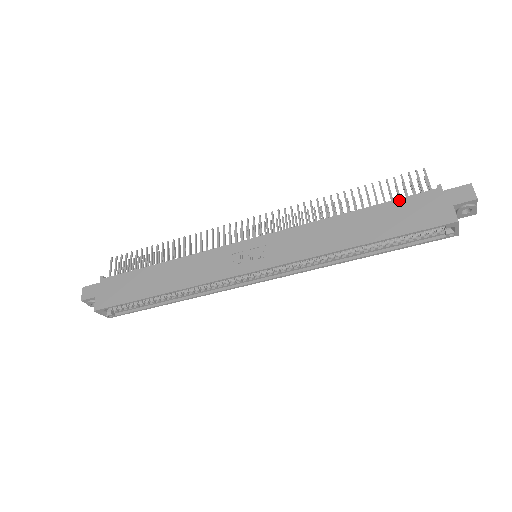
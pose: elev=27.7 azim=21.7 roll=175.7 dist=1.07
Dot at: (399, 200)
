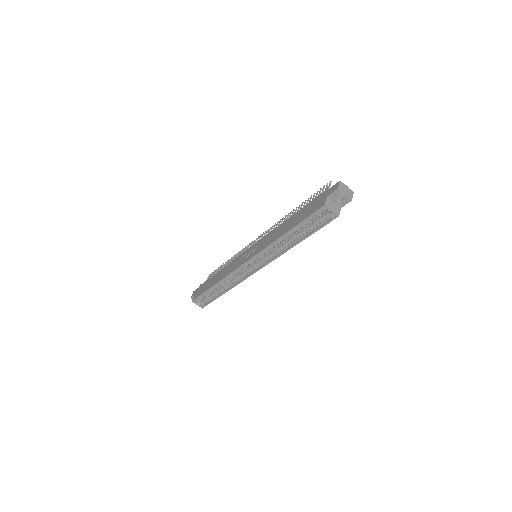
Dot at: (310, 202)
